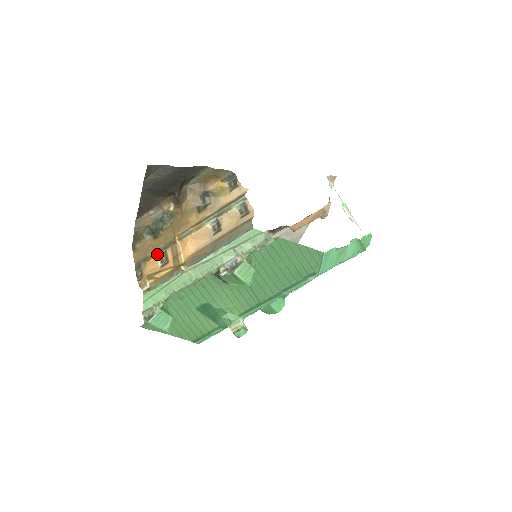
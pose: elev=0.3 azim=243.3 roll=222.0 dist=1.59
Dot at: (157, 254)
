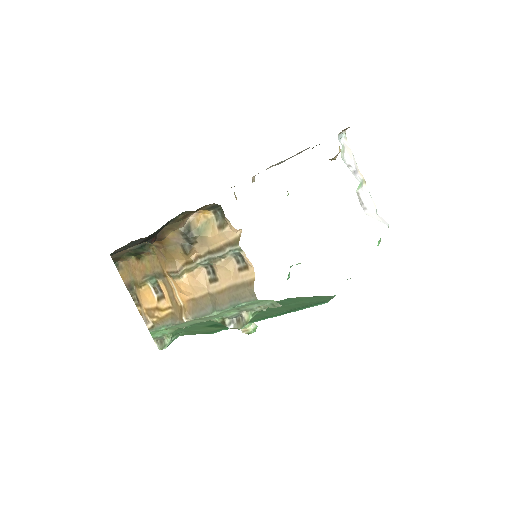
Dot at: (148, 282)
